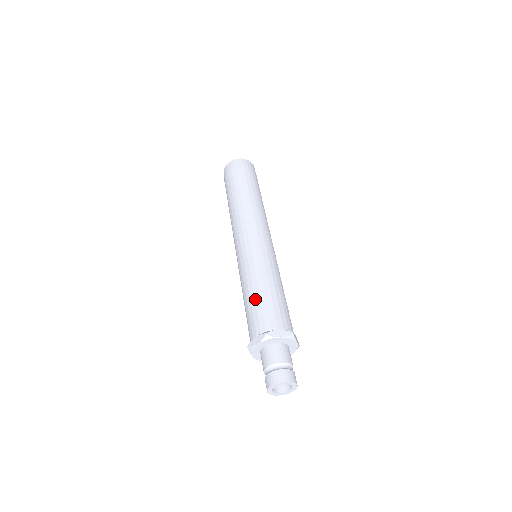
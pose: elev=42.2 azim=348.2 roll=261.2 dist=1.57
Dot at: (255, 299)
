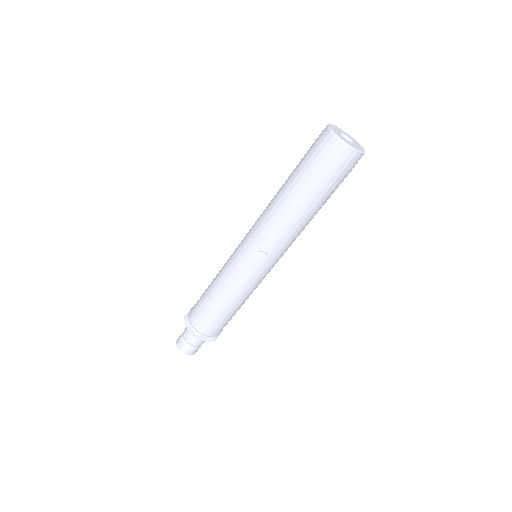
Dot at: (206, 290)
